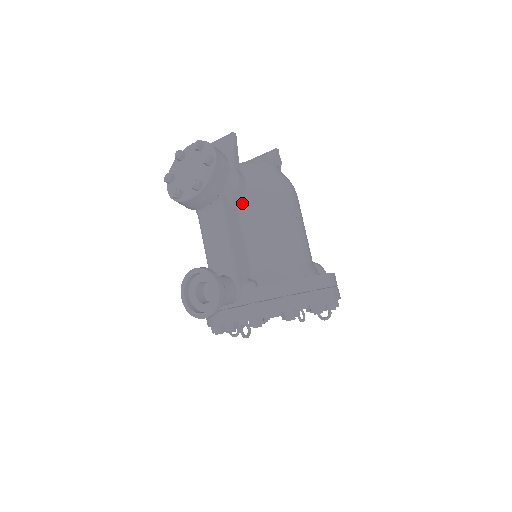
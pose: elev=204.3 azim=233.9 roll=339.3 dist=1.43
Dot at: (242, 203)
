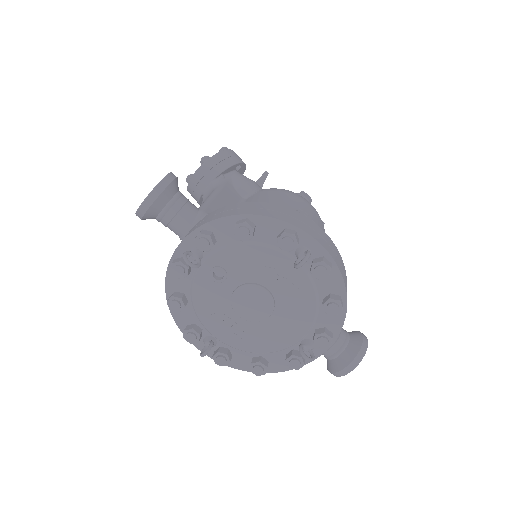
Dot at: (249, 195)
